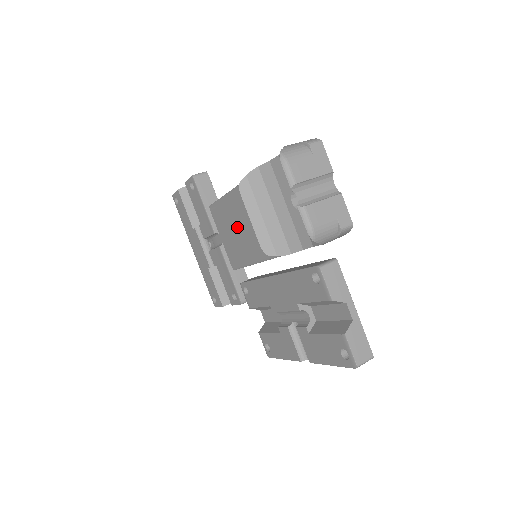
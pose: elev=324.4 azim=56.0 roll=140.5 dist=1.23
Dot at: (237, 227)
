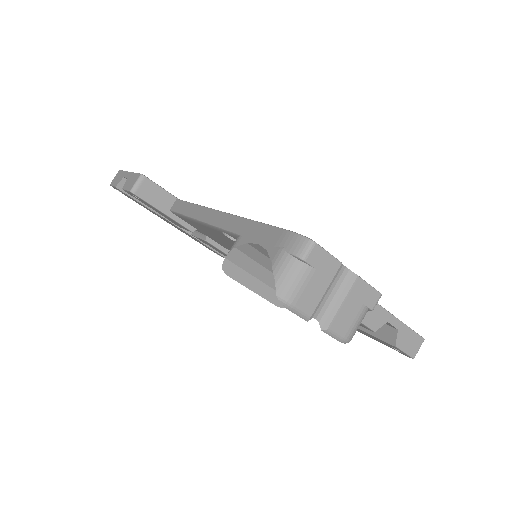
Dot at: (221, 240)
